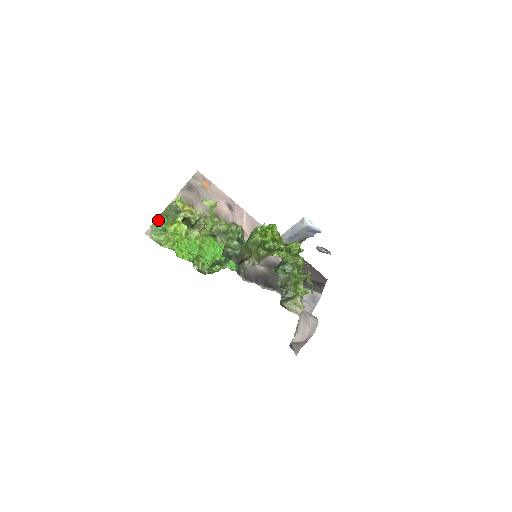
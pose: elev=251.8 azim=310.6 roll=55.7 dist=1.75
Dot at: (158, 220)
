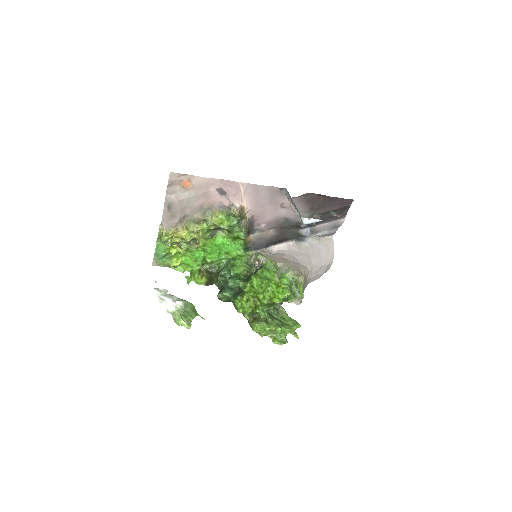
Dot at: (156, 252)
